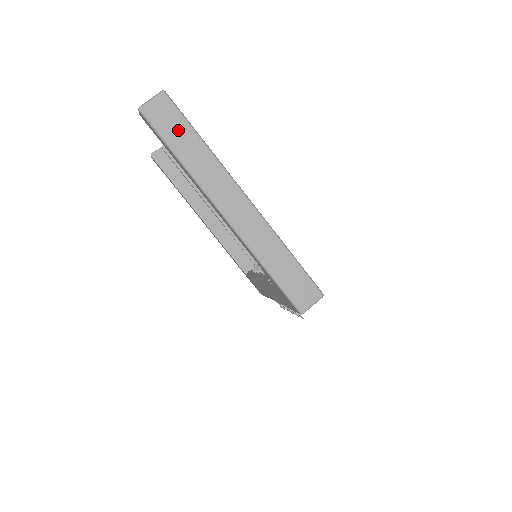
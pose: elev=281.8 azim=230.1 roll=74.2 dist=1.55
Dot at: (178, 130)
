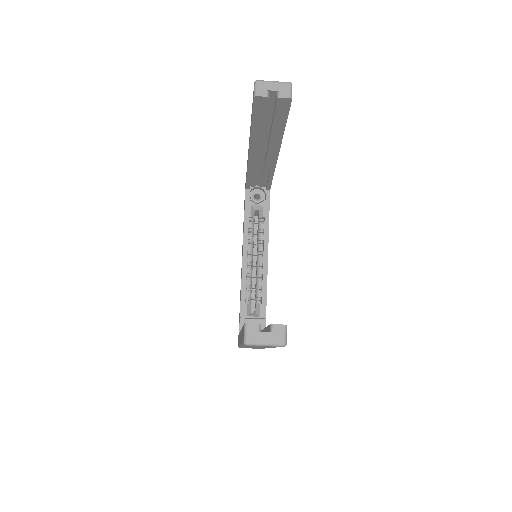
Dot at: occluded
